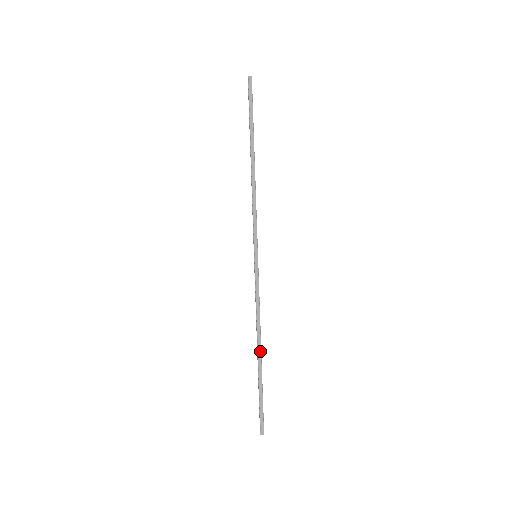
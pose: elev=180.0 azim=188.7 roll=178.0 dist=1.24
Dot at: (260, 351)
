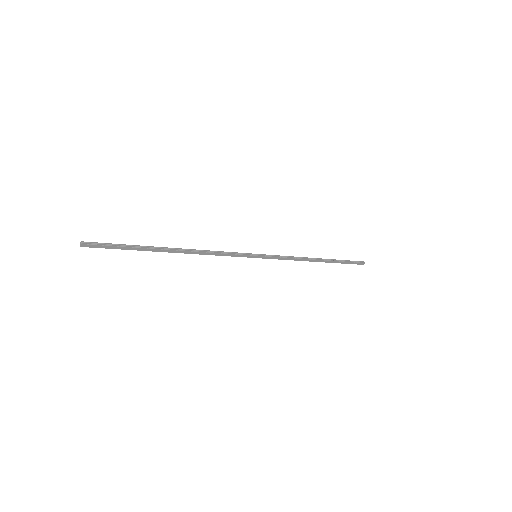
Dot at: (320, 261)
